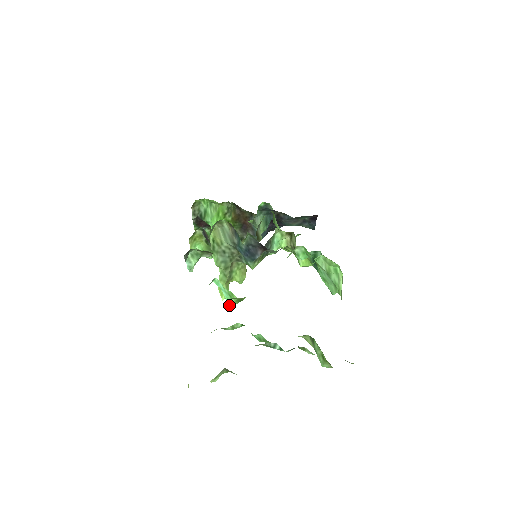
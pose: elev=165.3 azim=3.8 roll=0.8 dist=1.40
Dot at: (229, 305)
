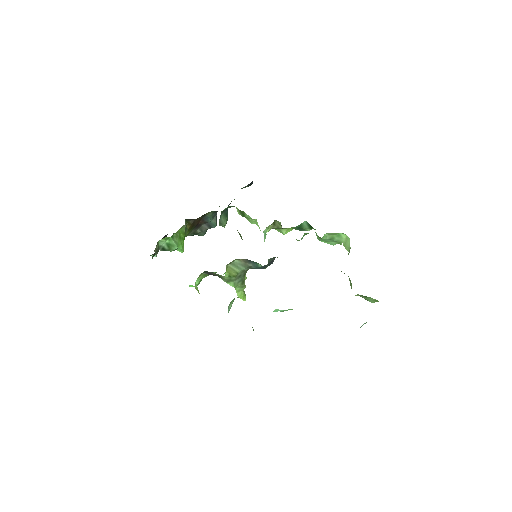
Dot at: occluded
